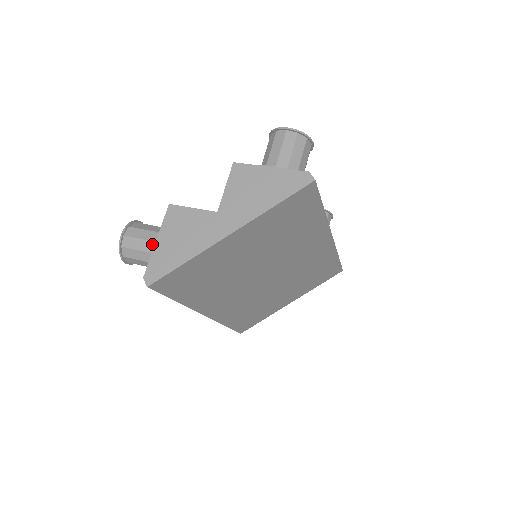
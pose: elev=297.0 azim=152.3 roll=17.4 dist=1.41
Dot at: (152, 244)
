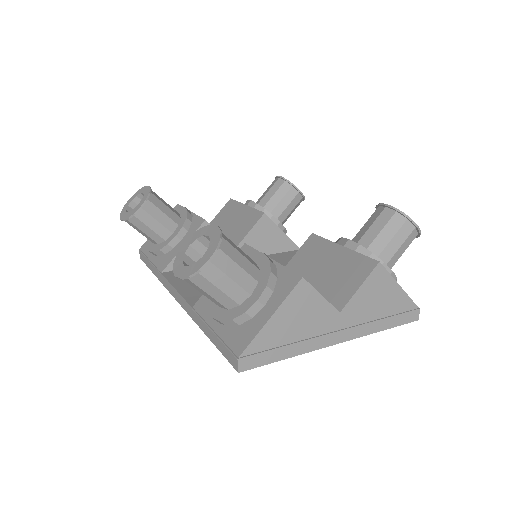
Dot at: (239, 290)
